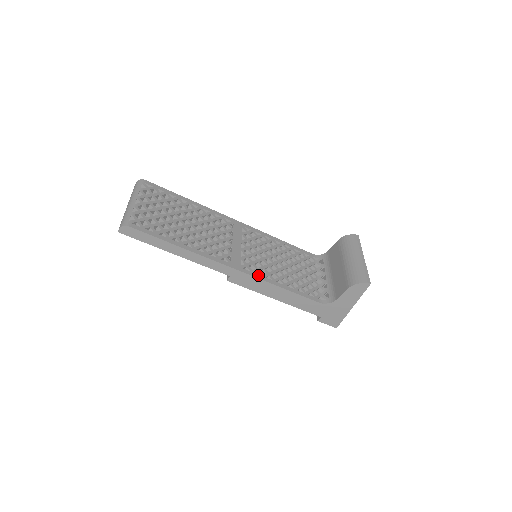
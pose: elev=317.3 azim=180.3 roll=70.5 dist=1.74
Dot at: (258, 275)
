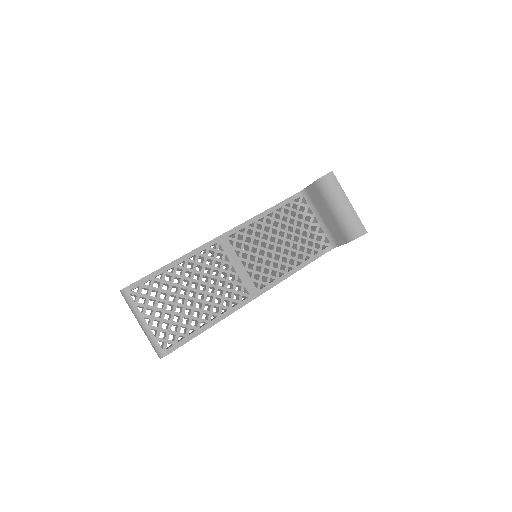
Dot at: (273, 282)
